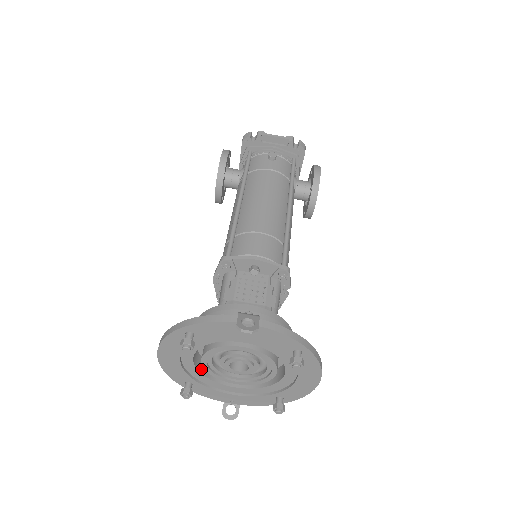
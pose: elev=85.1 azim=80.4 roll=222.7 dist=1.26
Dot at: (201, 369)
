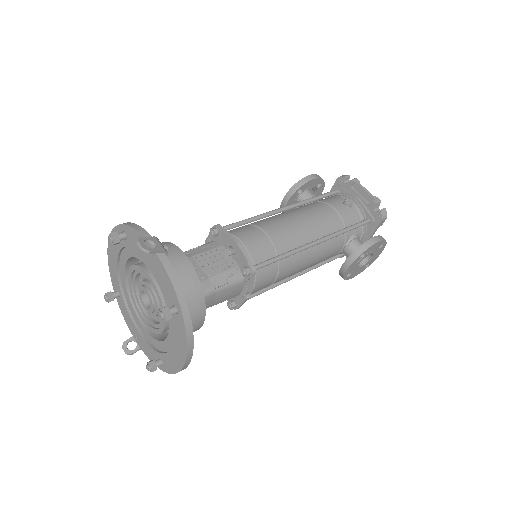
Dot at: occluded
